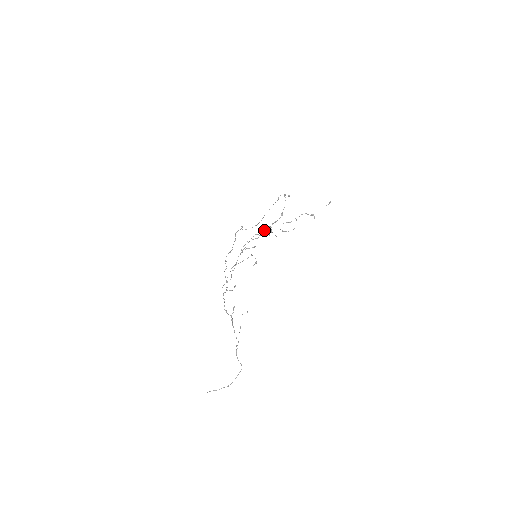
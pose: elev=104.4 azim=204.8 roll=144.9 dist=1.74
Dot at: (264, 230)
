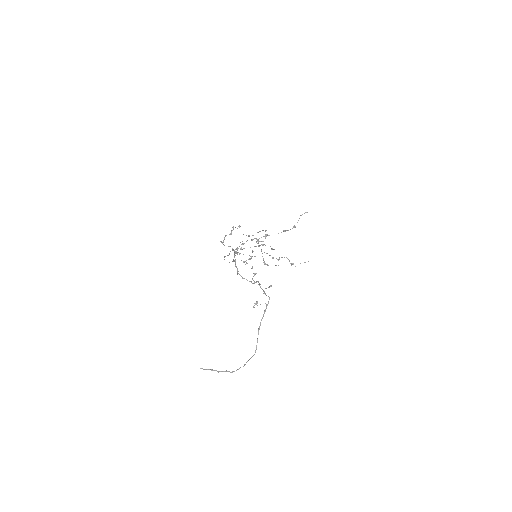
Dot at: (258, 243)
